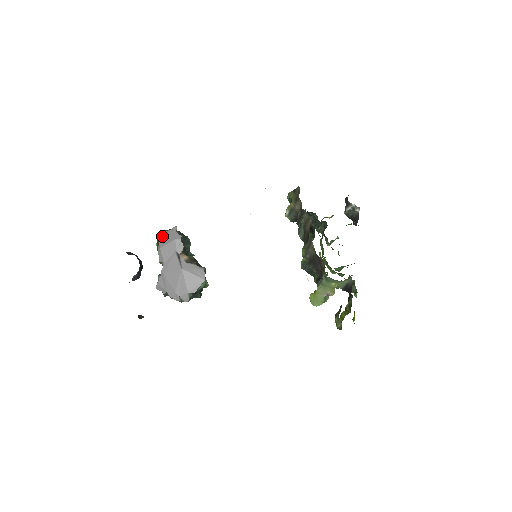
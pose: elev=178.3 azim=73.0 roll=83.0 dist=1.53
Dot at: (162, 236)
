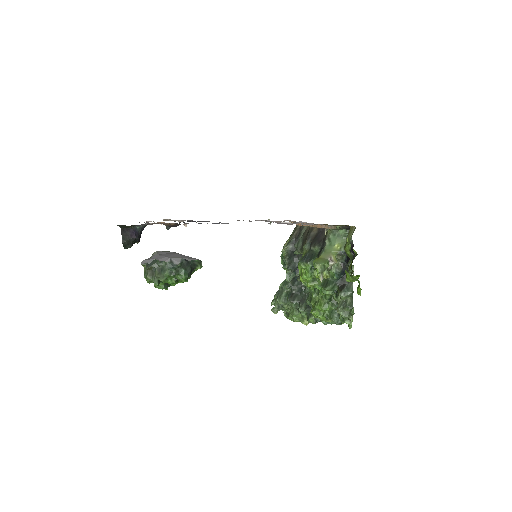
Dot at: occluded
